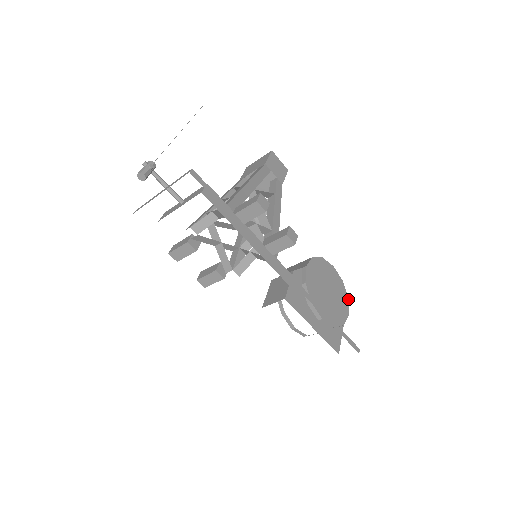
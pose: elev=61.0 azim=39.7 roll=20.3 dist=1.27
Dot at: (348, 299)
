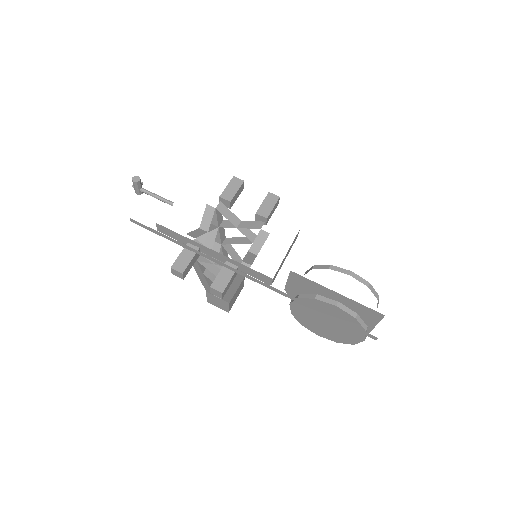
Dot at: occluded
